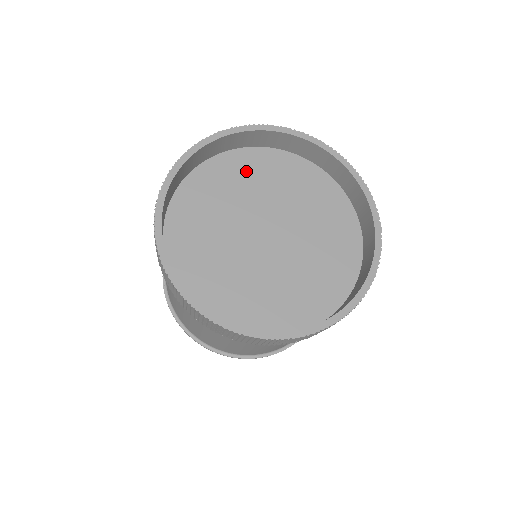
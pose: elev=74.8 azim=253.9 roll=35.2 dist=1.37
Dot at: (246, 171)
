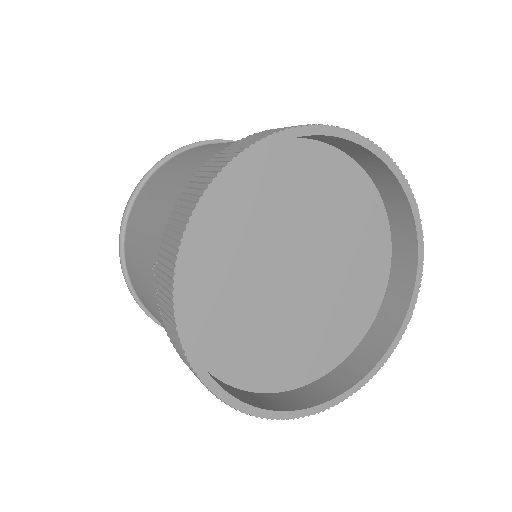
Dot at: (311, 177)
